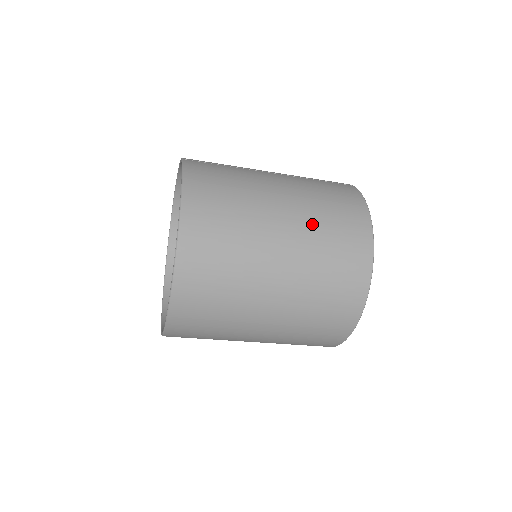
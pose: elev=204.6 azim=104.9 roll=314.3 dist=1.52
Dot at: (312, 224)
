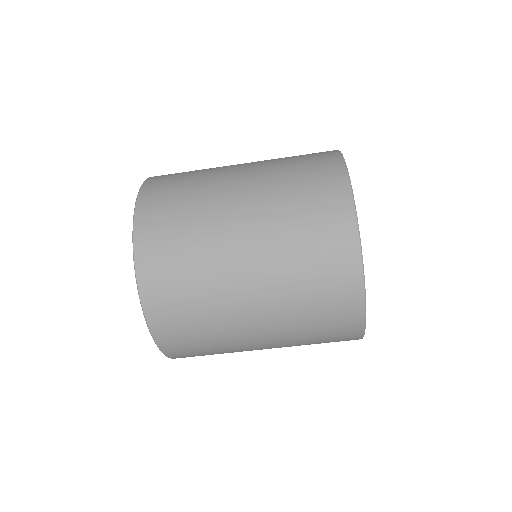
Dot at: occluded
